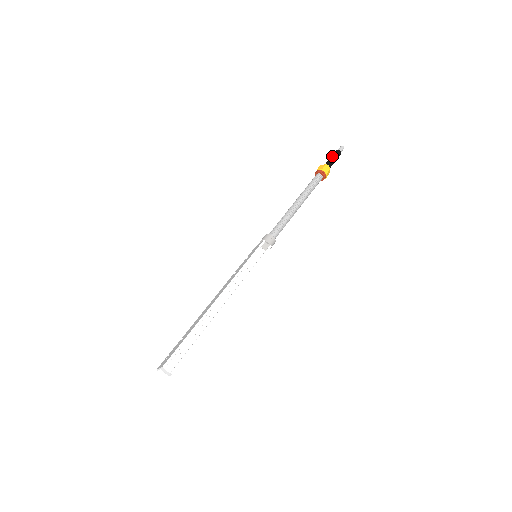
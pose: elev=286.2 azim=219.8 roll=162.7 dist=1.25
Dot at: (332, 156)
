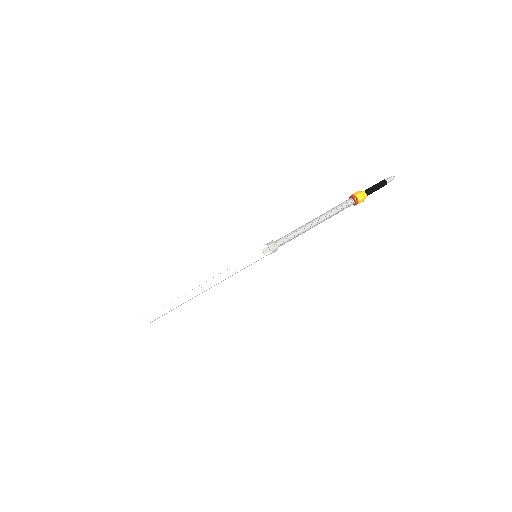
Dot at: (375, 184)
